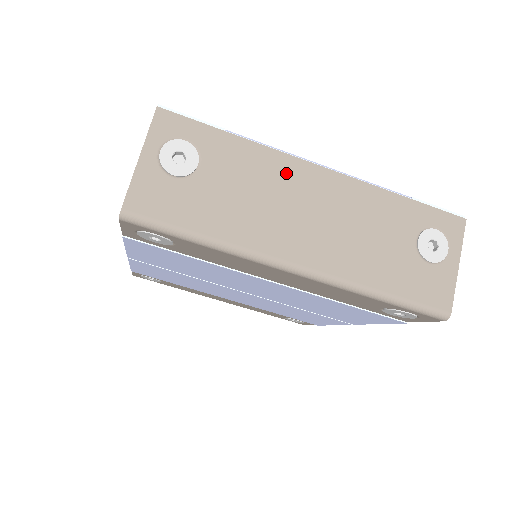
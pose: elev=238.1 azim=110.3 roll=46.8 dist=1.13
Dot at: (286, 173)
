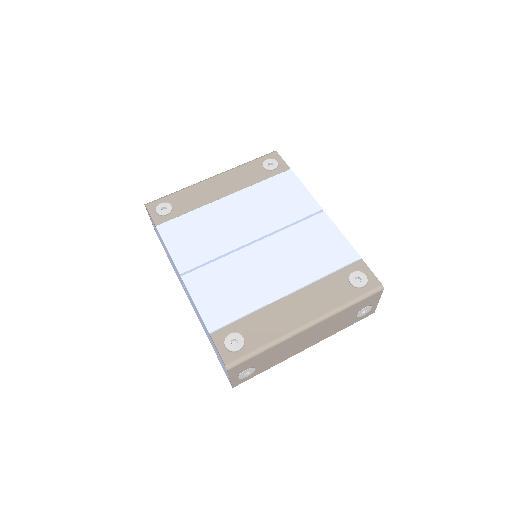
Dot at: occluded
